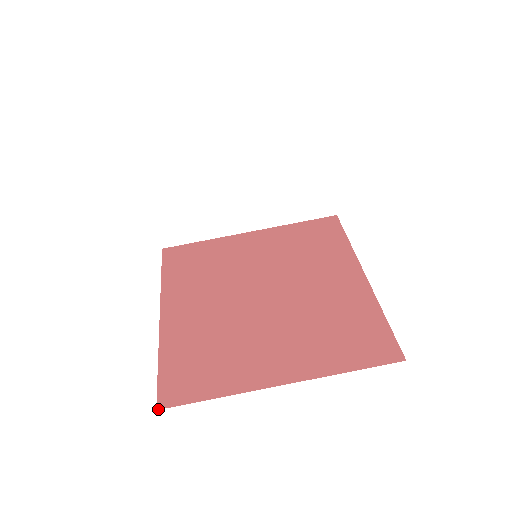
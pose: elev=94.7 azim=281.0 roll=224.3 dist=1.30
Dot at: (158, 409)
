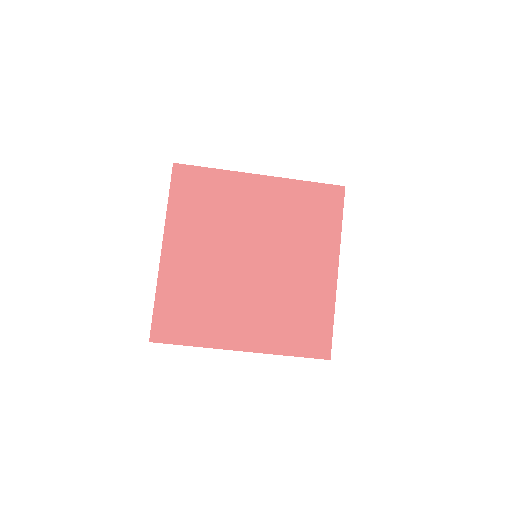
Dot at: occluded
